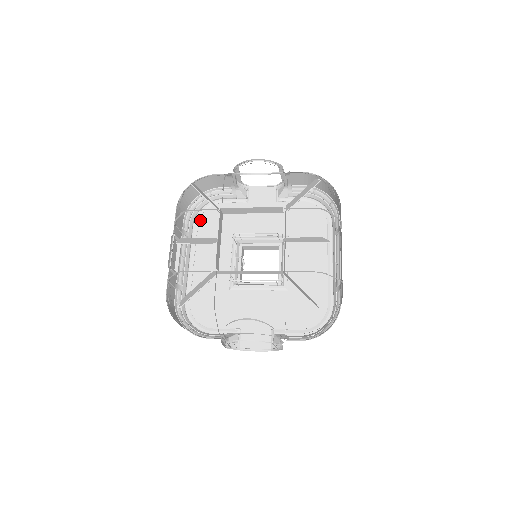
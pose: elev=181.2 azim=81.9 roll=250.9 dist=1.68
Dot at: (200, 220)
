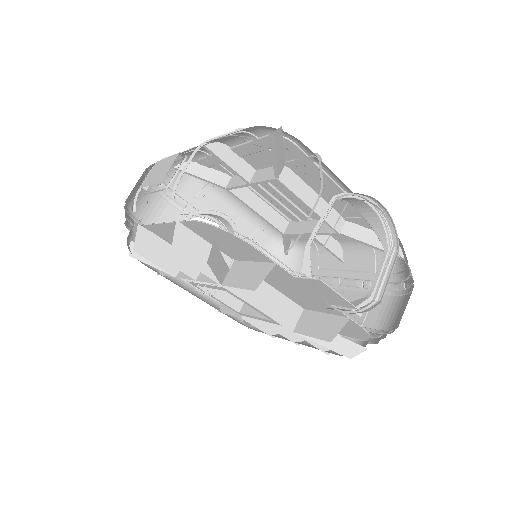
Dot at: (134, 227)
